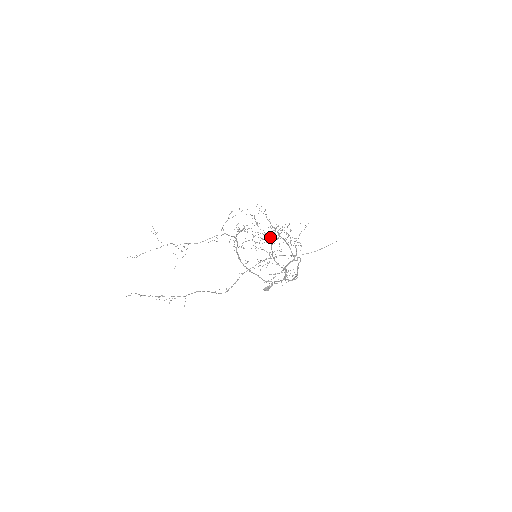
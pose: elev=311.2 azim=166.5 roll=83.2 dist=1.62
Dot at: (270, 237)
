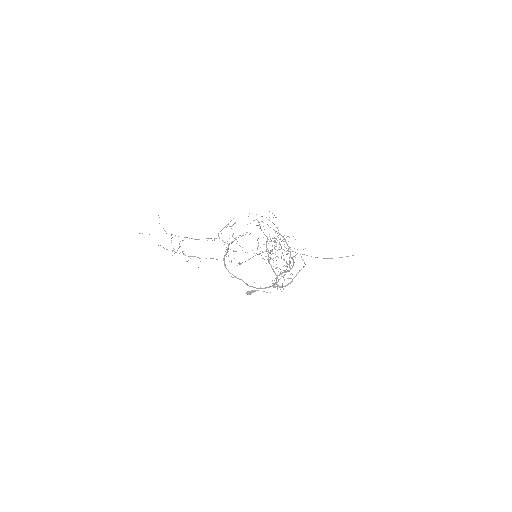
Dot at: (279, 239)
